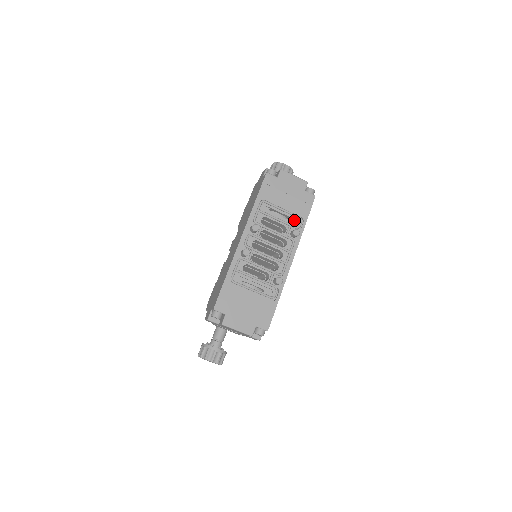
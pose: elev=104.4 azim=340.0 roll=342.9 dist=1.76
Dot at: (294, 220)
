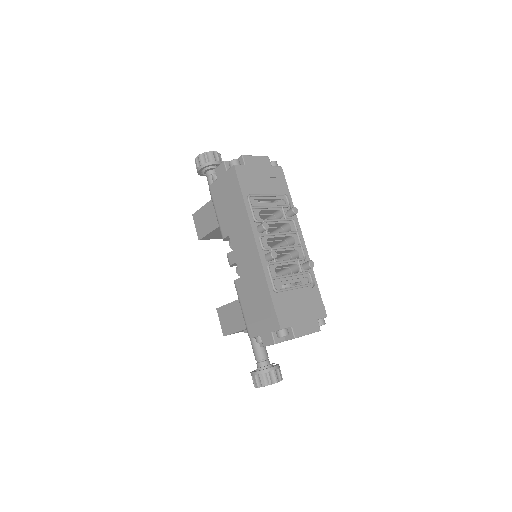
Dot at: (280, 200)
